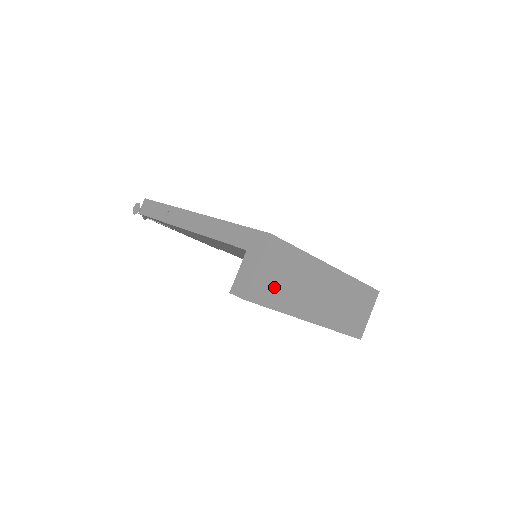
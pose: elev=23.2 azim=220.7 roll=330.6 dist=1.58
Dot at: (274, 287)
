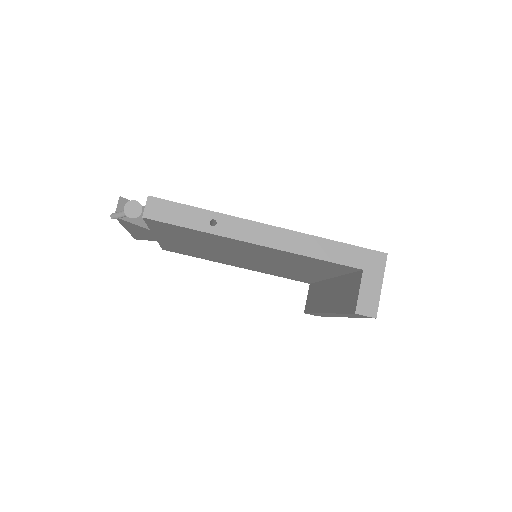
Dot at: occluded
